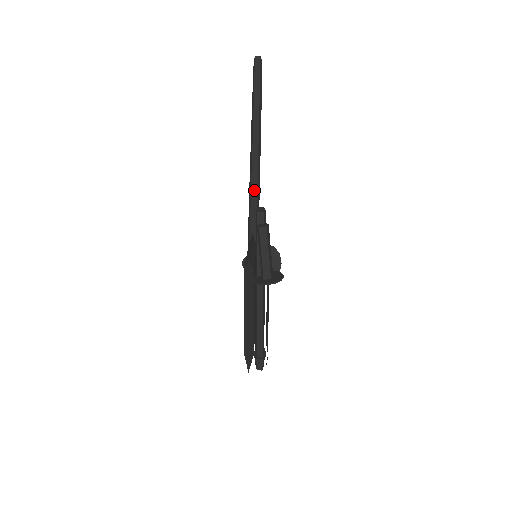
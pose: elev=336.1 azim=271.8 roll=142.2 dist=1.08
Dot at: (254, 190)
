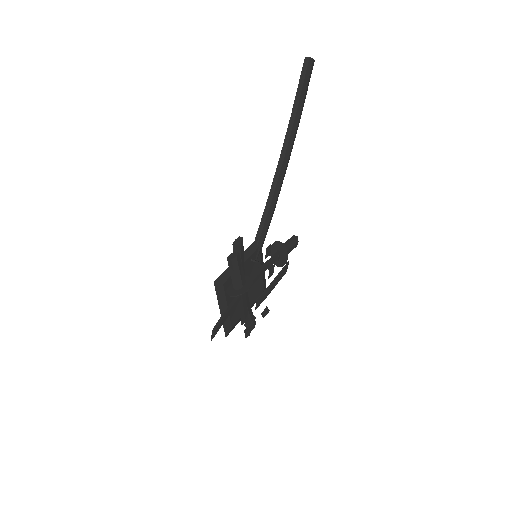
Dot at: (270, 199)
